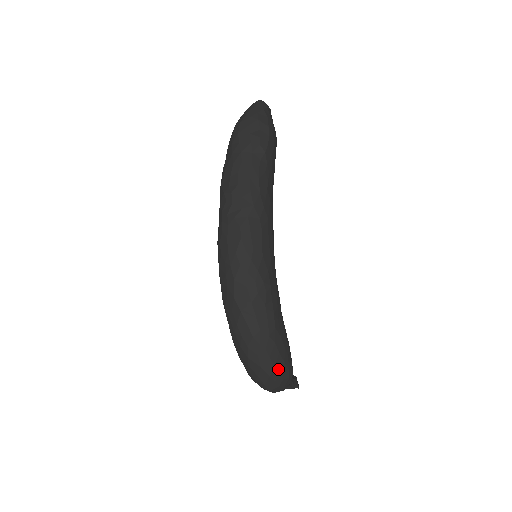
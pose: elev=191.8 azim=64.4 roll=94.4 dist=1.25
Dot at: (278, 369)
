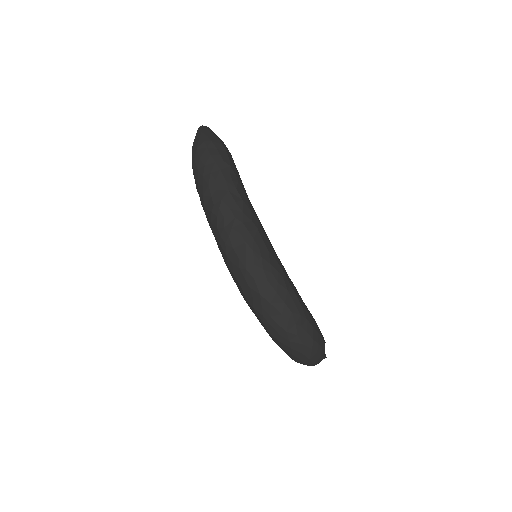
Dot at: (316, 340)
